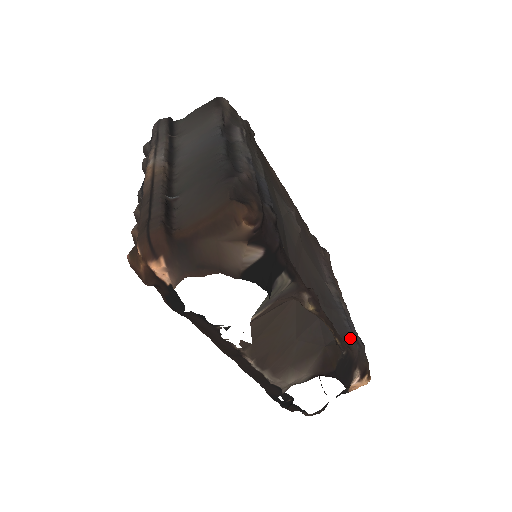
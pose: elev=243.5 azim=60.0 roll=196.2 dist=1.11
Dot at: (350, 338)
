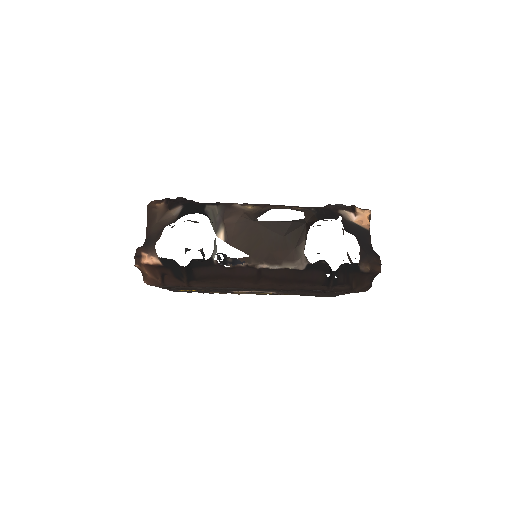
Dot at: occluded
